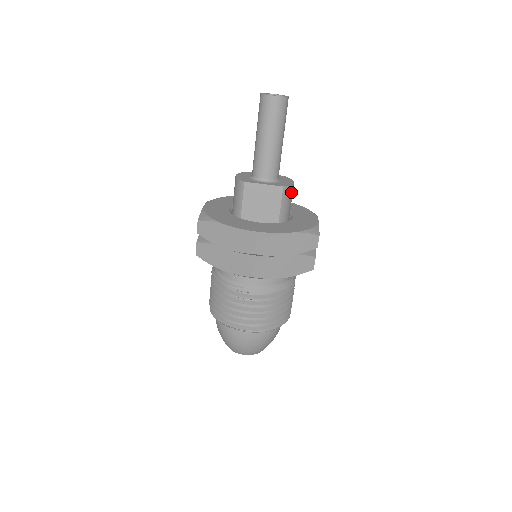
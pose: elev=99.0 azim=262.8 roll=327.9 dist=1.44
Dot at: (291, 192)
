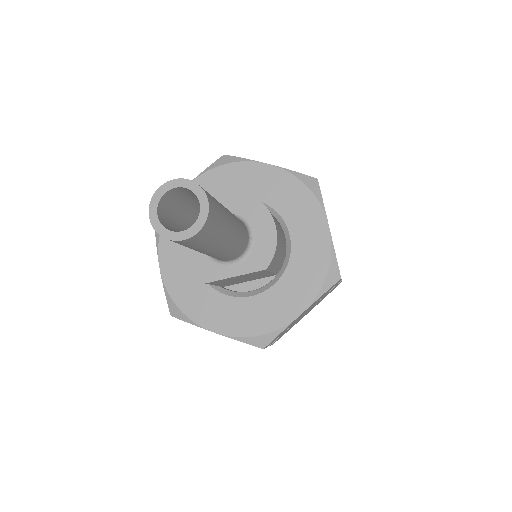
Dot at: (278, 246)
